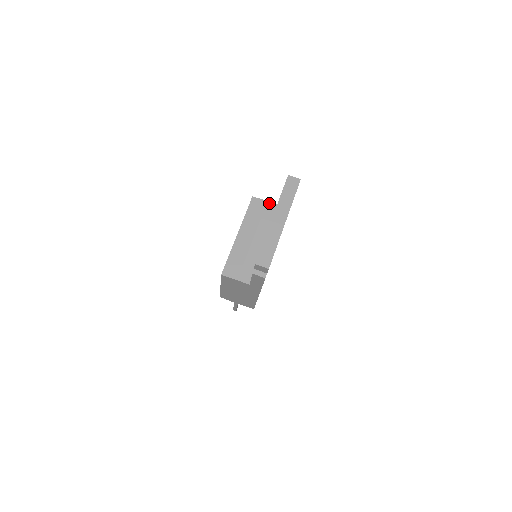
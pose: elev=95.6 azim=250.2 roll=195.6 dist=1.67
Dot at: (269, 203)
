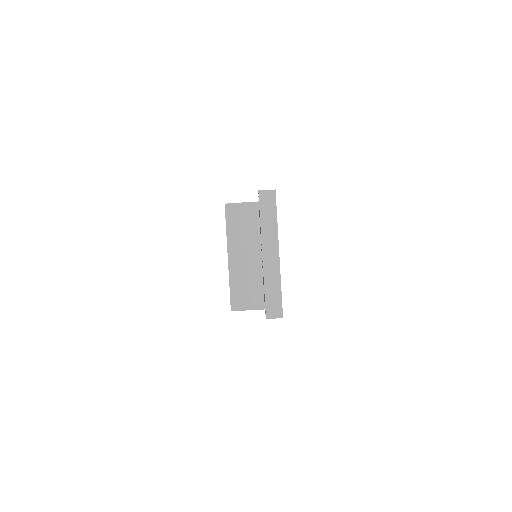
Dot at: (247, 204)
